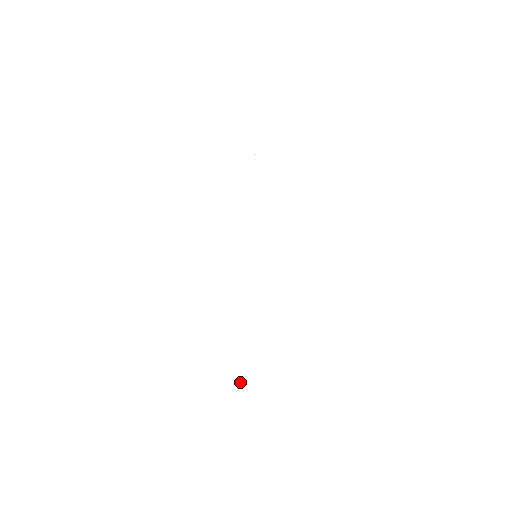
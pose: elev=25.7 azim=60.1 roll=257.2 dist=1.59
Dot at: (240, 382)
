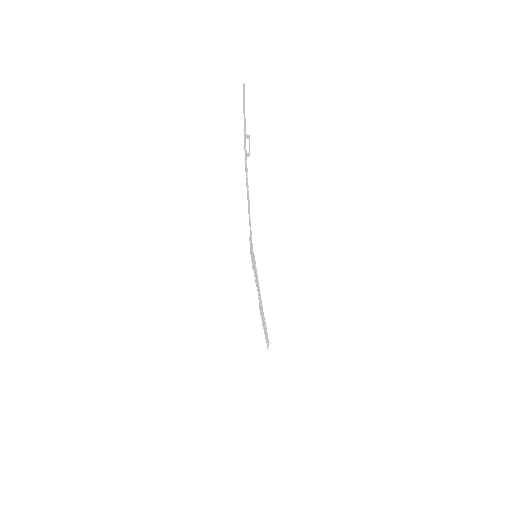
Dot at: (268, 343)
